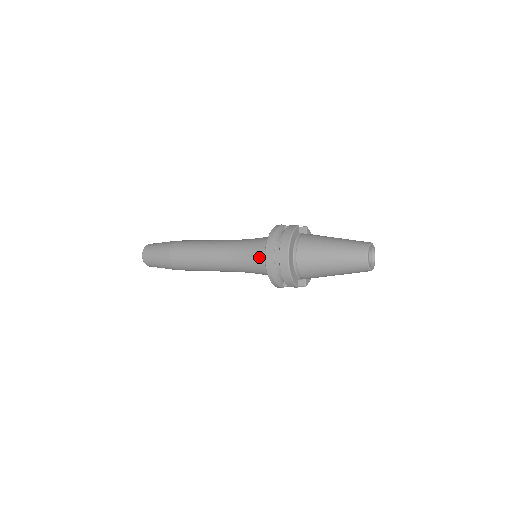
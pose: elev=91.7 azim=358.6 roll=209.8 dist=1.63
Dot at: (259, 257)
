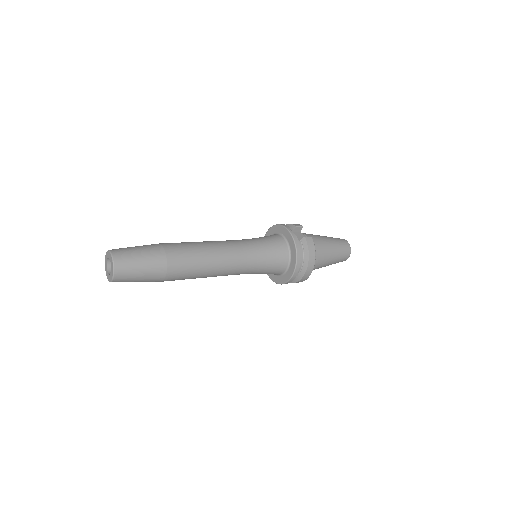
Dot at: (276, 269)
